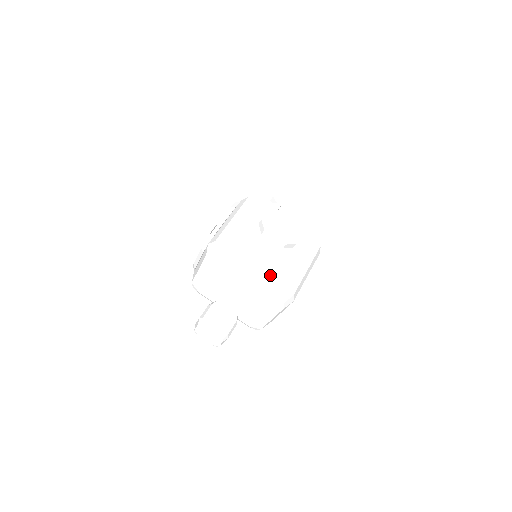
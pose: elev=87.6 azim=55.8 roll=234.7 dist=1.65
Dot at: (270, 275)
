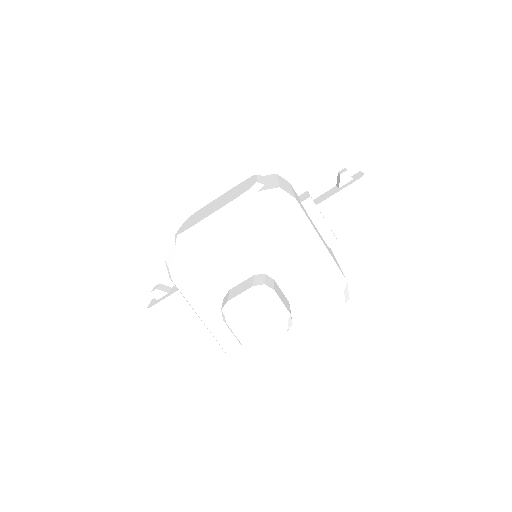
Dot at: (334, 260)
